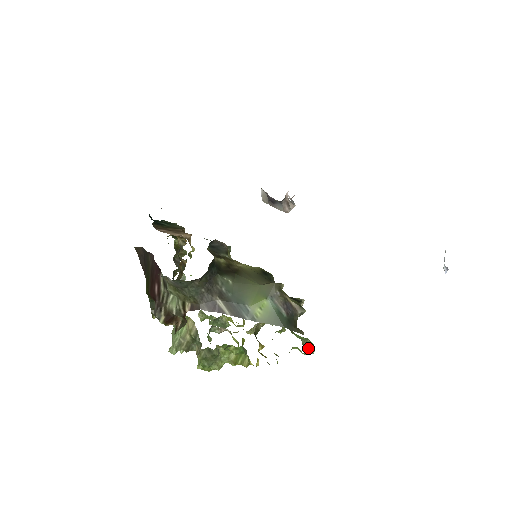
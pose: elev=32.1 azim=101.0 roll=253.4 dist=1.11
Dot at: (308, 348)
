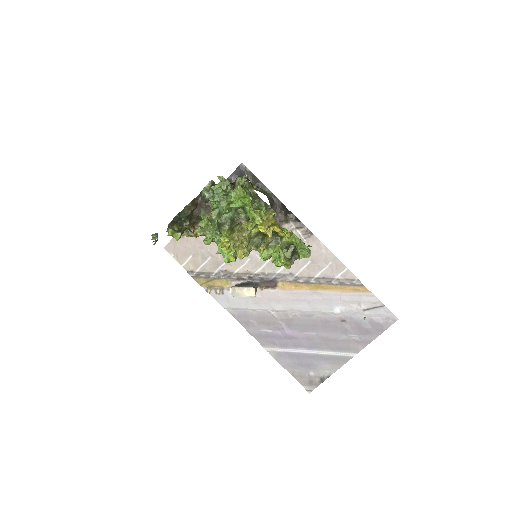
Dot at: (310, 251)
